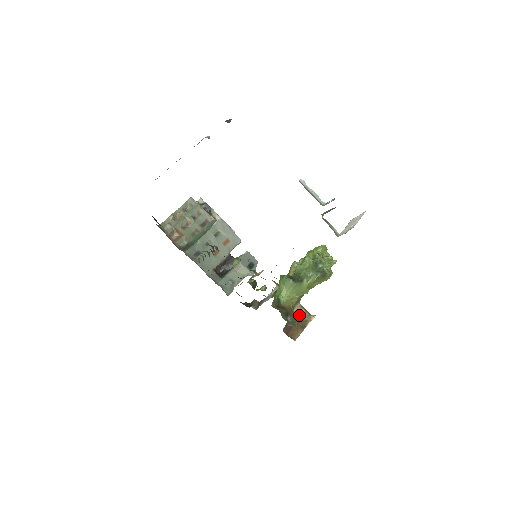
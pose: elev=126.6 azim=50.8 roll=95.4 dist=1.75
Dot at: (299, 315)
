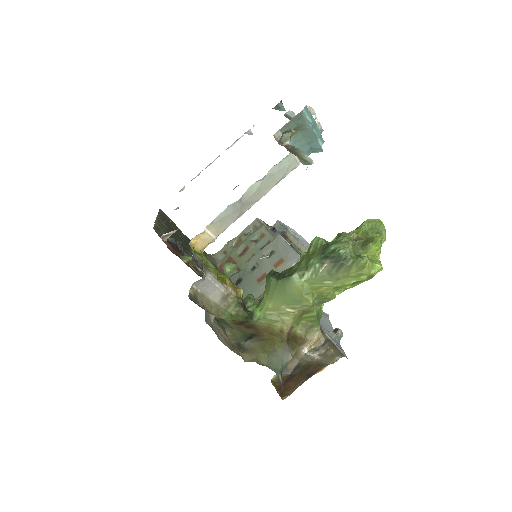
Dot at: (317, 355)
